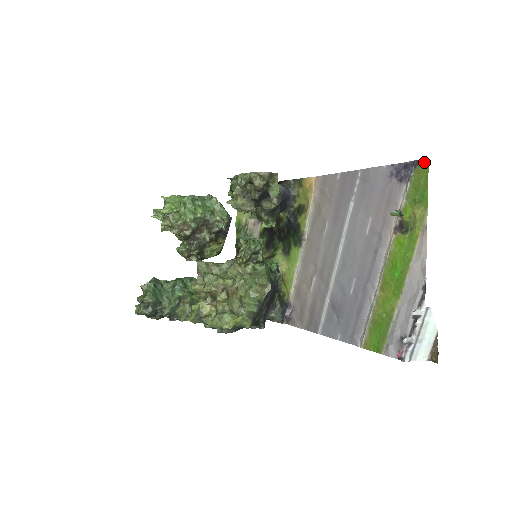
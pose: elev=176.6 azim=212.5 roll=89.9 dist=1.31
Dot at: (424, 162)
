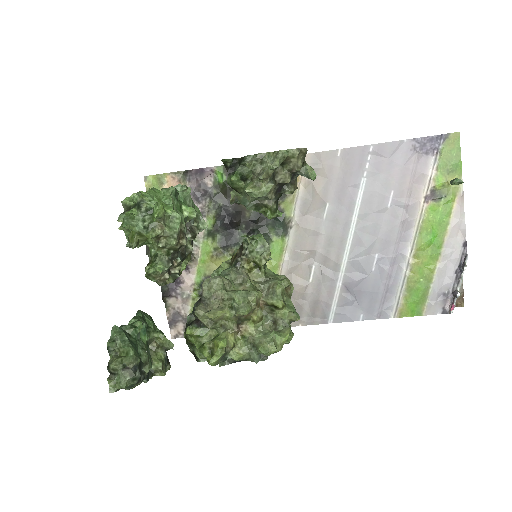
Dot at: (455, 135)
